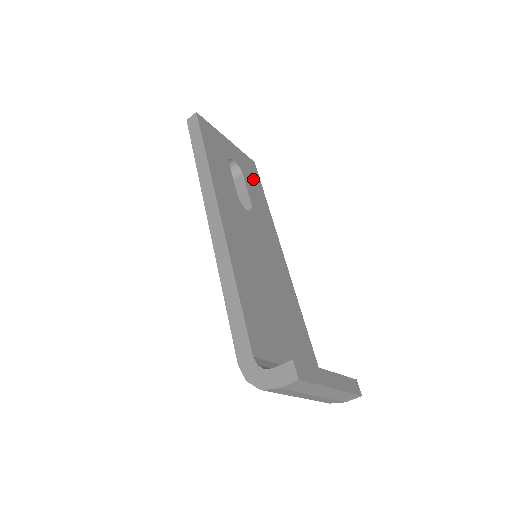
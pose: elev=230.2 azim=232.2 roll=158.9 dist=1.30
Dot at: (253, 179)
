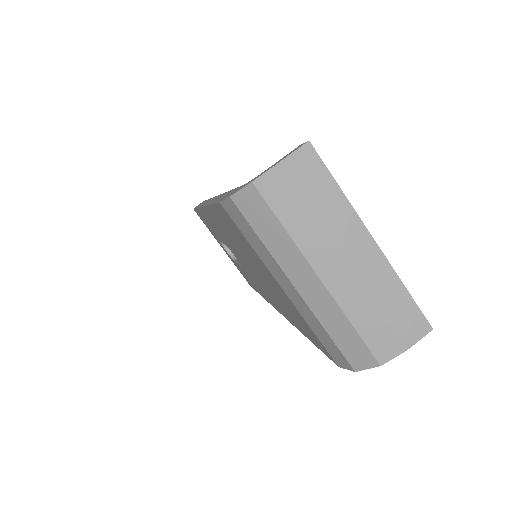
Dot at: occluded
